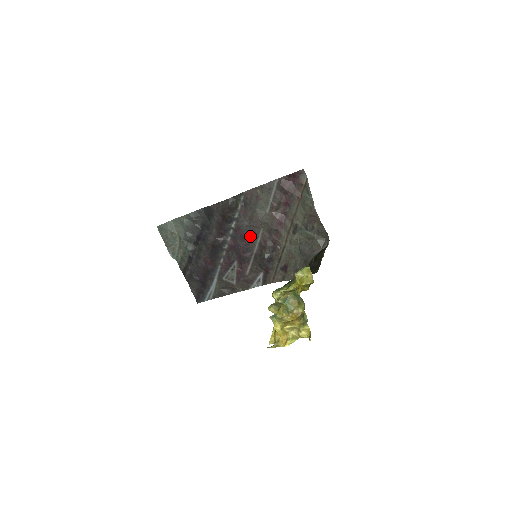
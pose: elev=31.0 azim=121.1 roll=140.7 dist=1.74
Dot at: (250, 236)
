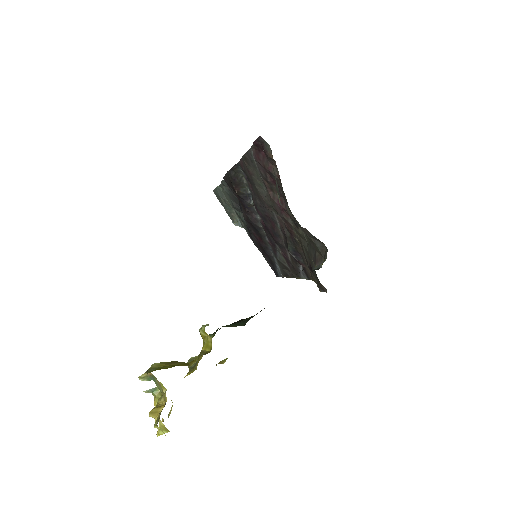
Dot at: (269, 218)
